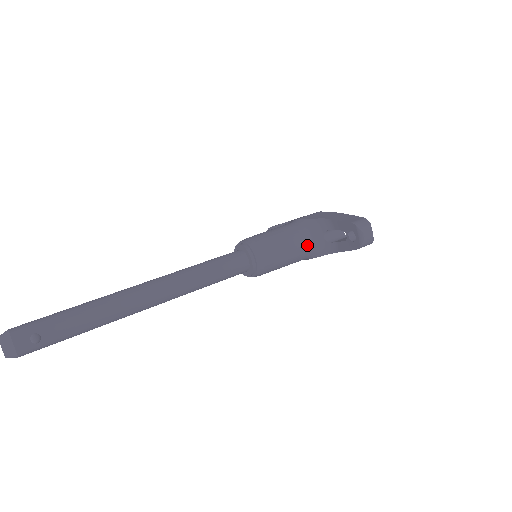
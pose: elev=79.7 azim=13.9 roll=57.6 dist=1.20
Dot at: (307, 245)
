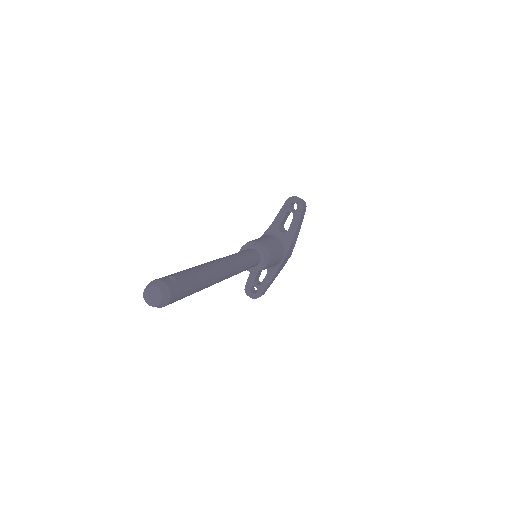
Dot at: (277, 239)
